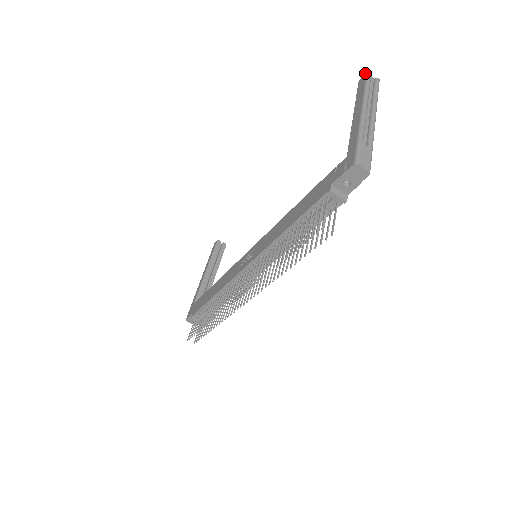
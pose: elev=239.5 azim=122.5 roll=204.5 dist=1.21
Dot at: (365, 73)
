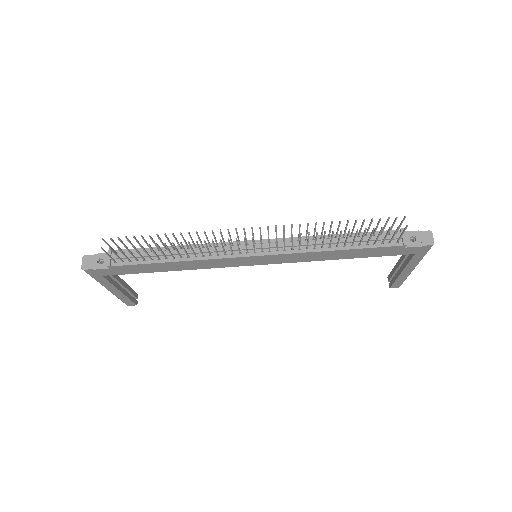
Dot at: occluded
